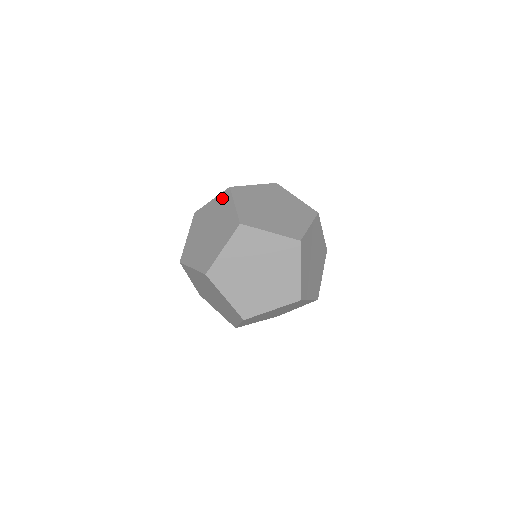
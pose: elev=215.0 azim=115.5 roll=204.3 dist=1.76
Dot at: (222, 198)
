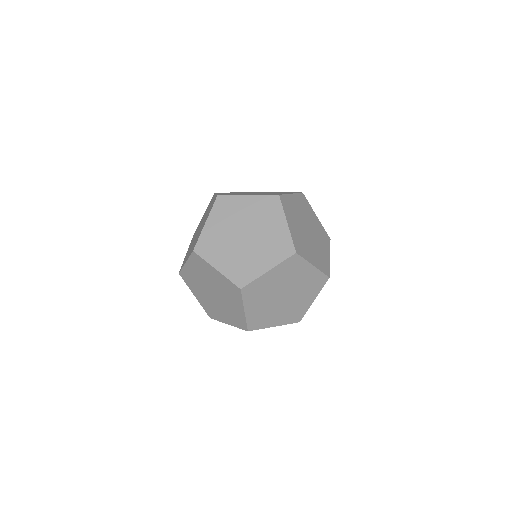
Dot at: (290, 192)
